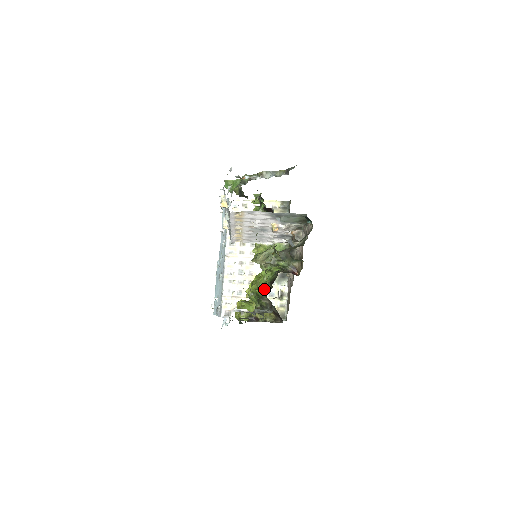
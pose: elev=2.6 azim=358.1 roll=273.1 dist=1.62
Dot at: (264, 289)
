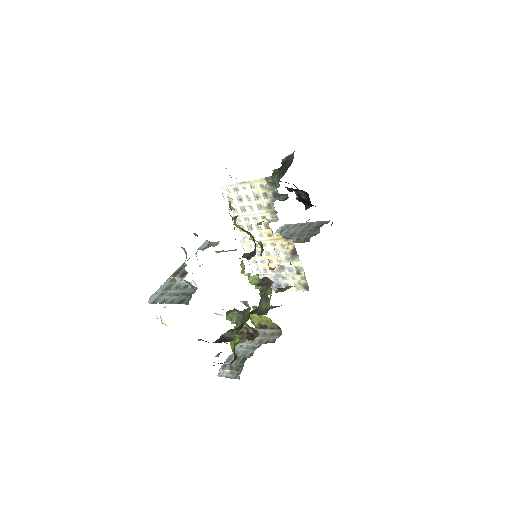
Dot at: (234, 355)
